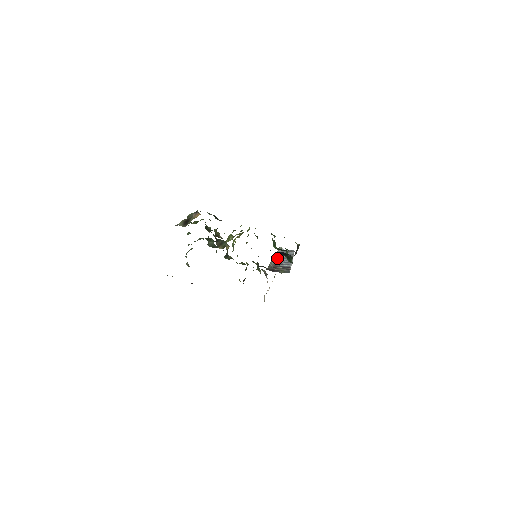
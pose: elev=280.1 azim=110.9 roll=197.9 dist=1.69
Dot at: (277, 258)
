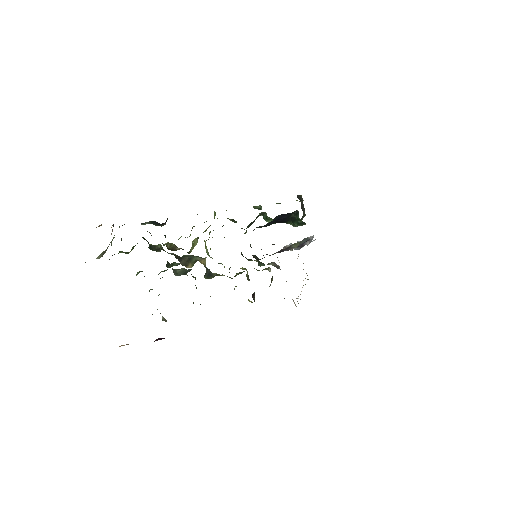
Dot at: occluded
